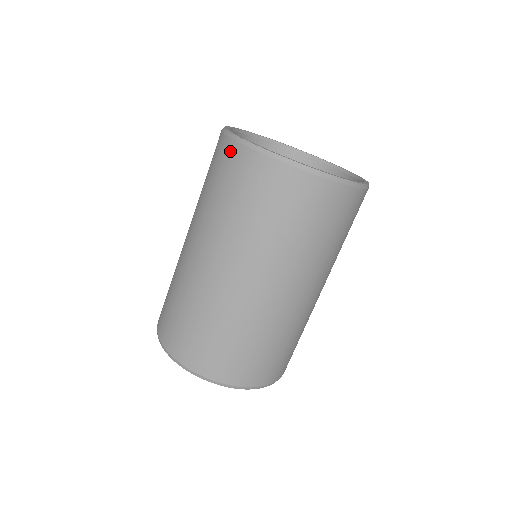
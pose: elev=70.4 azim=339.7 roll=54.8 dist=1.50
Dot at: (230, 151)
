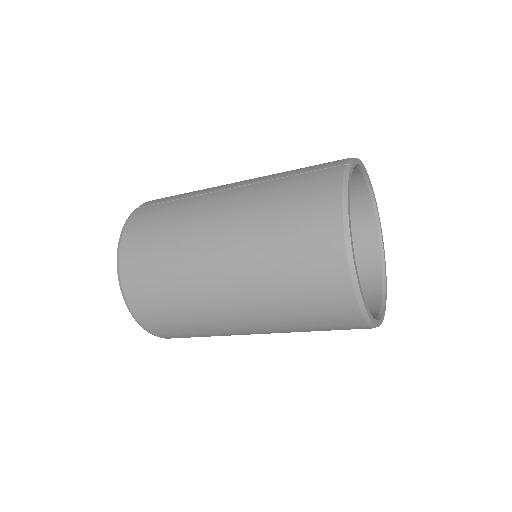
Dot at: (343, 298)
